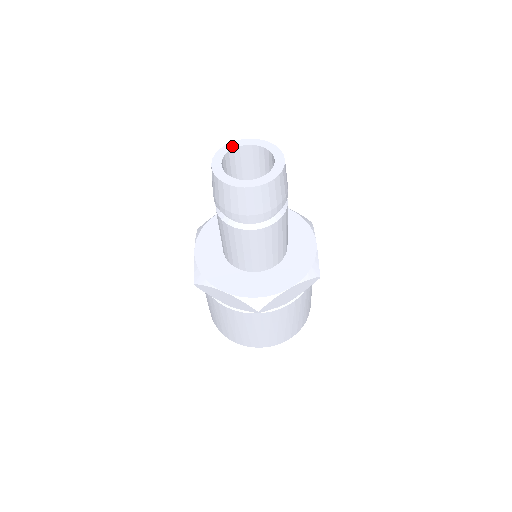
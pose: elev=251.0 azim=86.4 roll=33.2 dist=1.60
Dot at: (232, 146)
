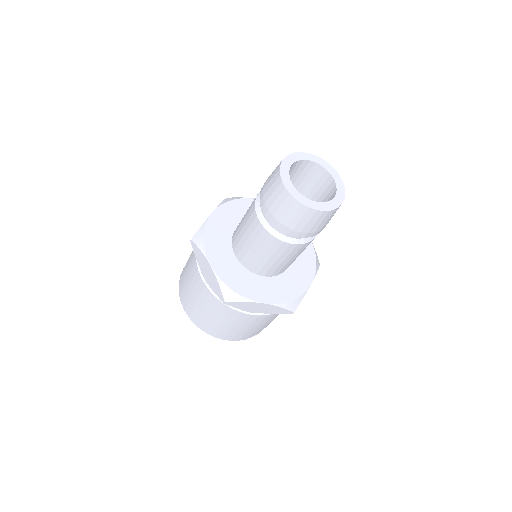
Dot at: (310, 158)
